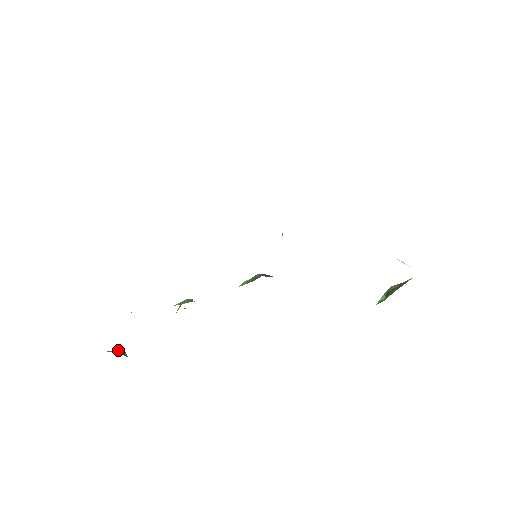
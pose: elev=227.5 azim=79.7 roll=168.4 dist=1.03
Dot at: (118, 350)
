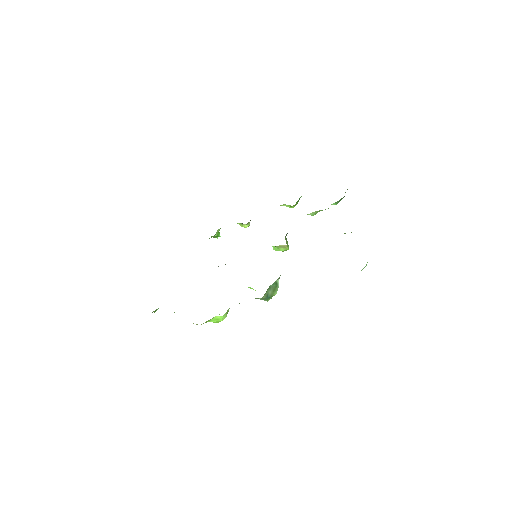
Dot at: occluded
